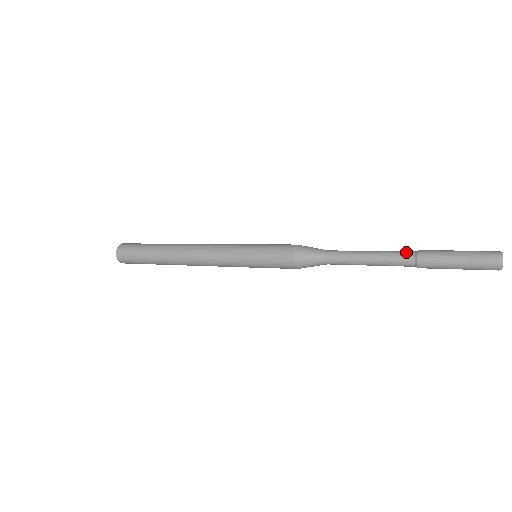
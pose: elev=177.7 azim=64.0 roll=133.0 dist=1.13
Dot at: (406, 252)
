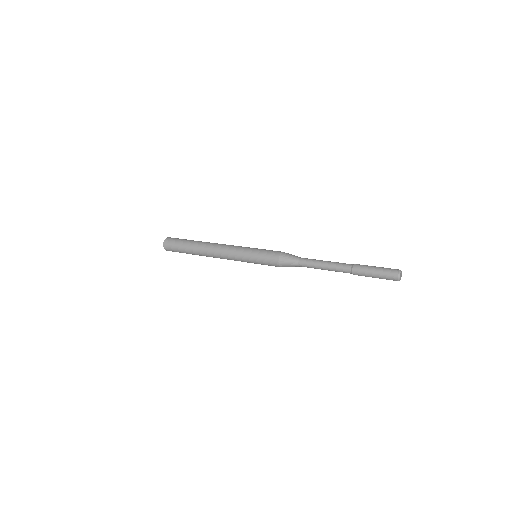
Dot at: (347, 264)
